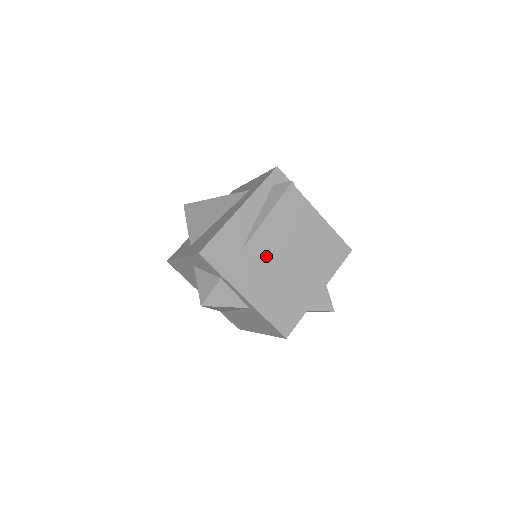
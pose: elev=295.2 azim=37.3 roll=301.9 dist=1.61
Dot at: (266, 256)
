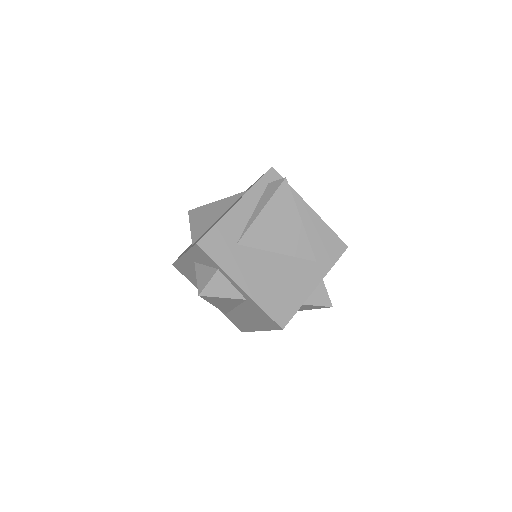
Dot at: (262, 249)
